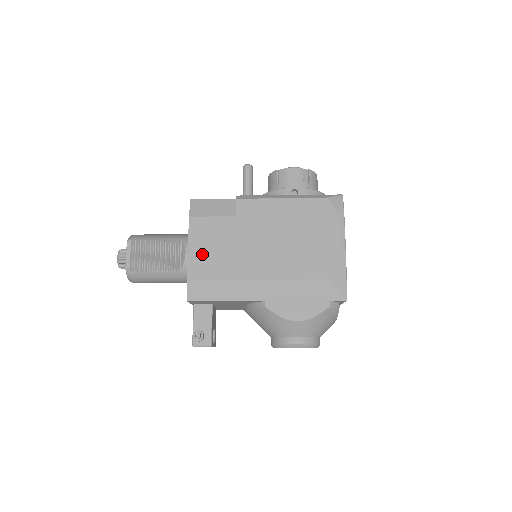
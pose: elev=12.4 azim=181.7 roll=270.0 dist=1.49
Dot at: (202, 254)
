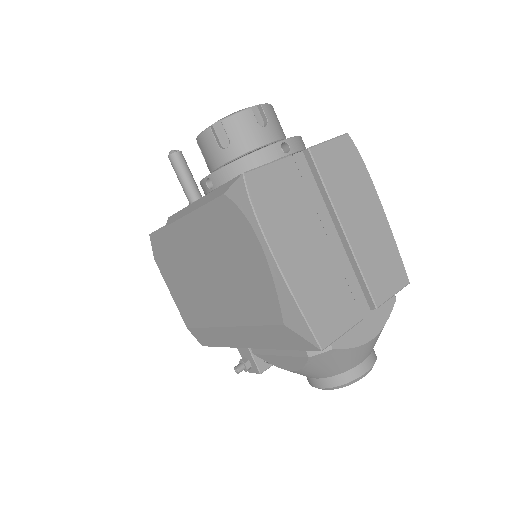
Dot at: (180, 300)
